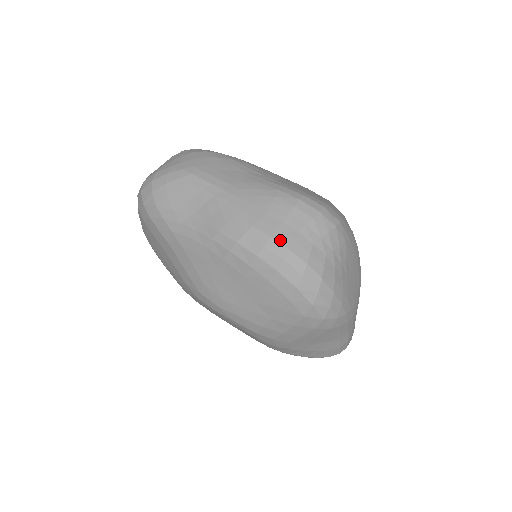
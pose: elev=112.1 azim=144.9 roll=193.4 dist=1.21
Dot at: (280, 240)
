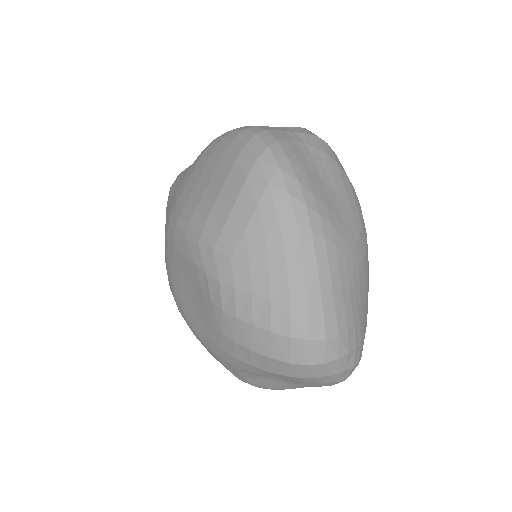
Dot at: occluded
